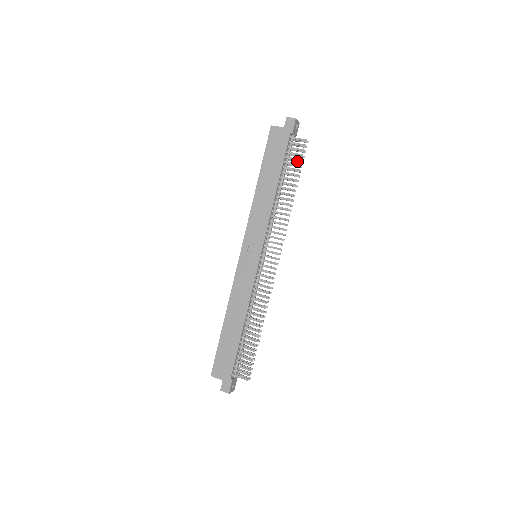
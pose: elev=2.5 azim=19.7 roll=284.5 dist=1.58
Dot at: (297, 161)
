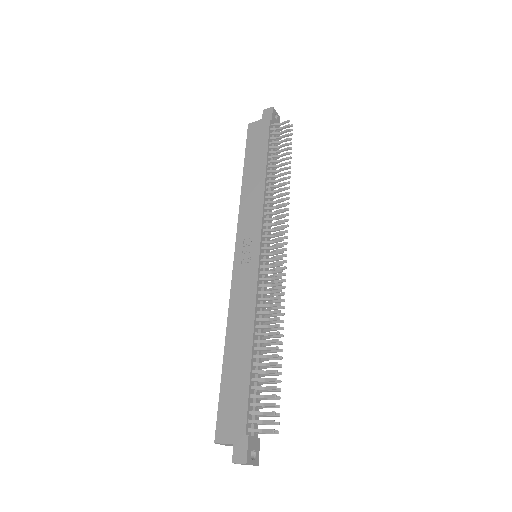
Dot at: occluded
